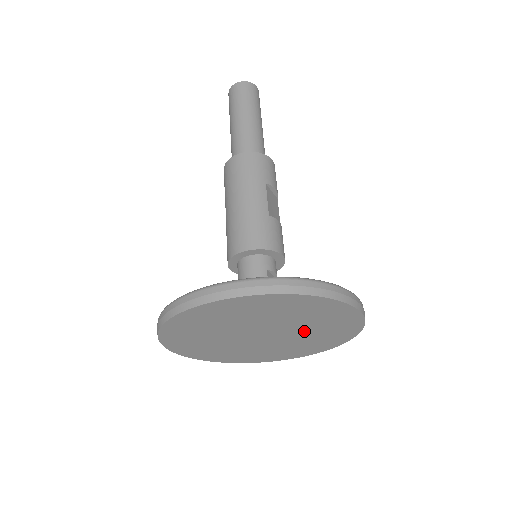
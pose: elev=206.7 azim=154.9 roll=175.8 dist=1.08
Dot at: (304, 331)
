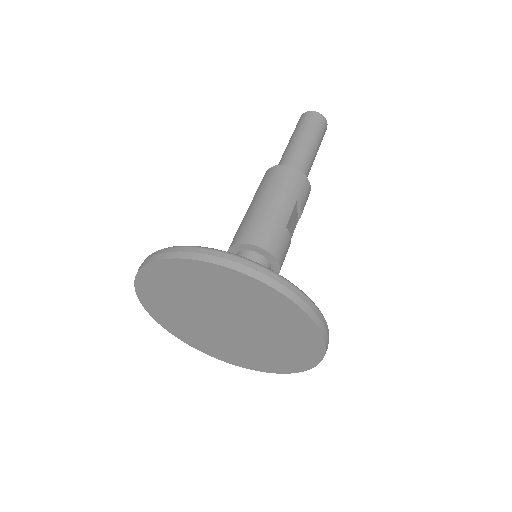
Dot at: (265, 340)
